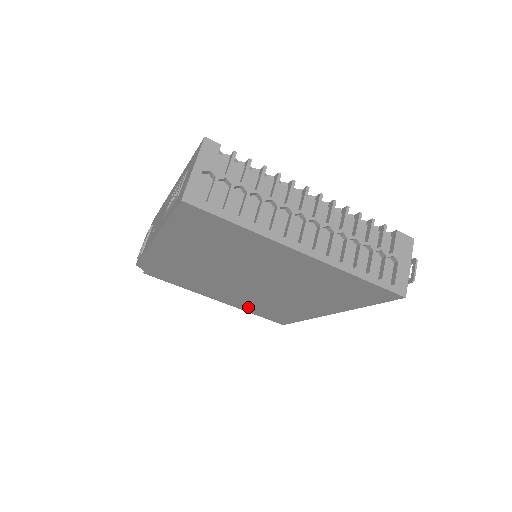
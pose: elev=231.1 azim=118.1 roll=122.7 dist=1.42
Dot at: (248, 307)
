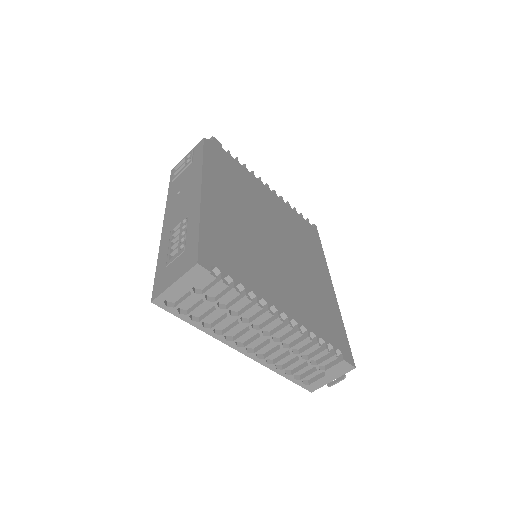
Dot at: occluded
